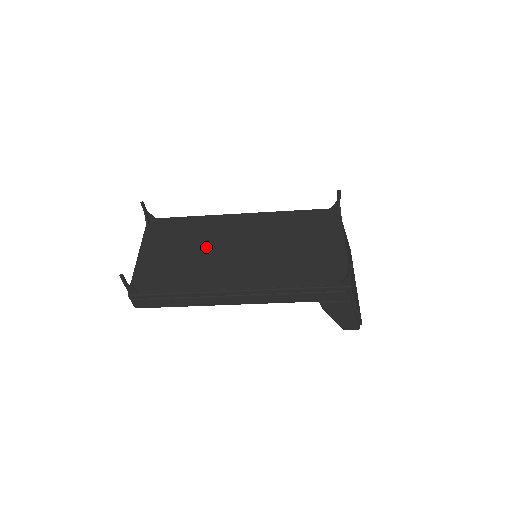
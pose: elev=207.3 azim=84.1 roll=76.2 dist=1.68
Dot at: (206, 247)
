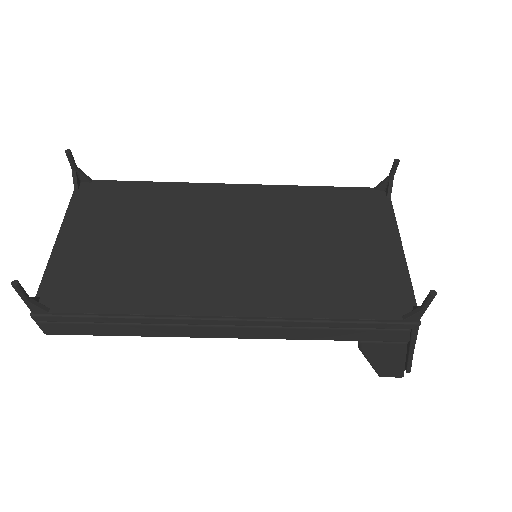
Dot at: (174, 236)
